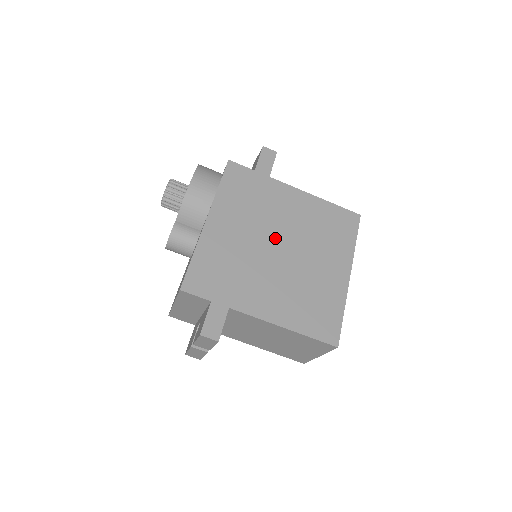
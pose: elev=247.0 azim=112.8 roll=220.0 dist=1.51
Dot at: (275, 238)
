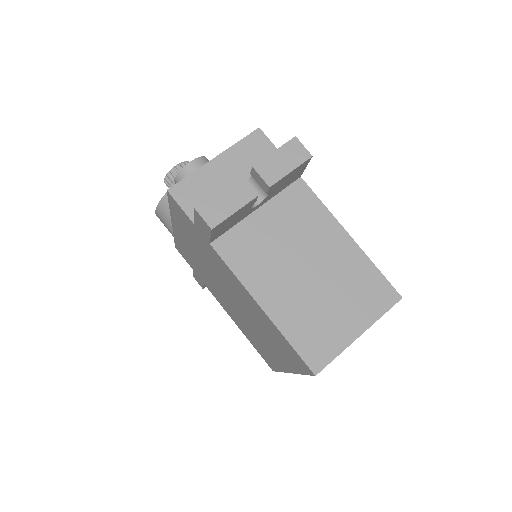
Dot at: occluded
